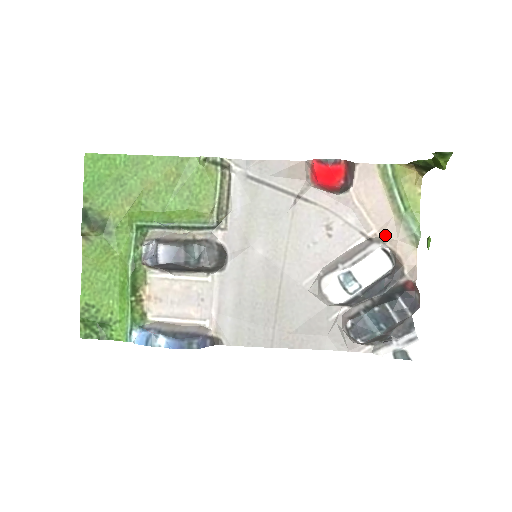
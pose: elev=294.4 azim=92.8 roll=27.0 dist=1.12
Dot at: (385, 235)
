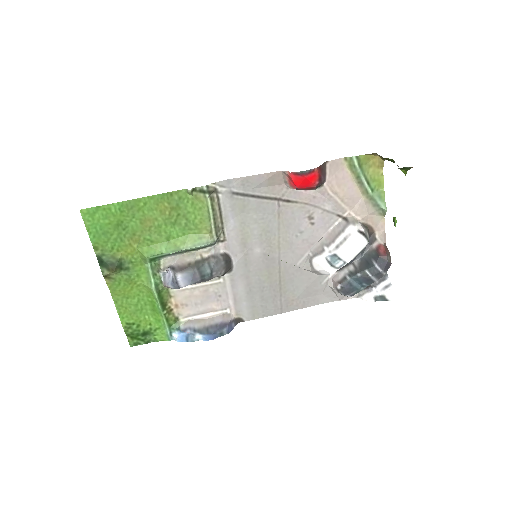
Dot at: (358, 213)
